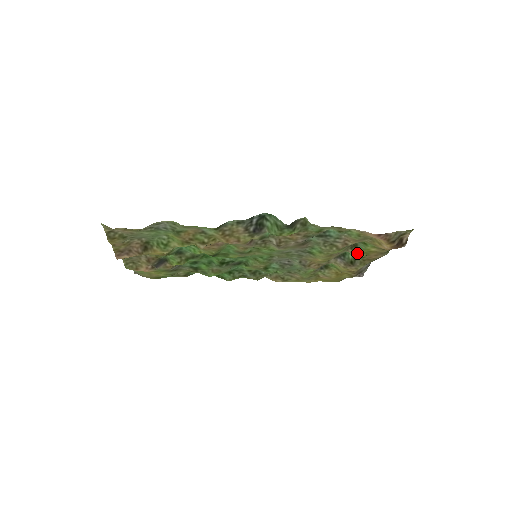
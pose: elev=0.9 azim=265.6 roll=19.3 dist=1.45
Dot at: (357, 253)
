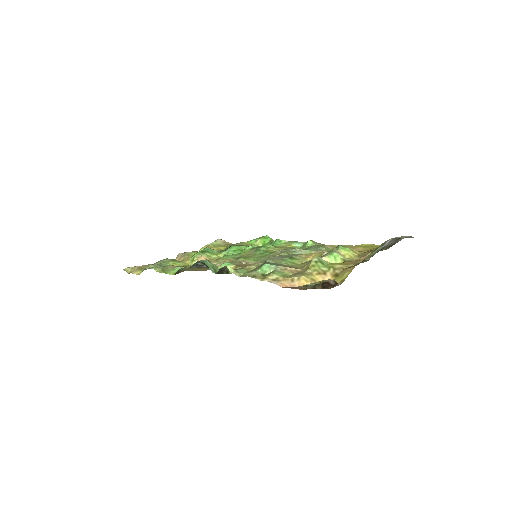
Dot at: occluded
